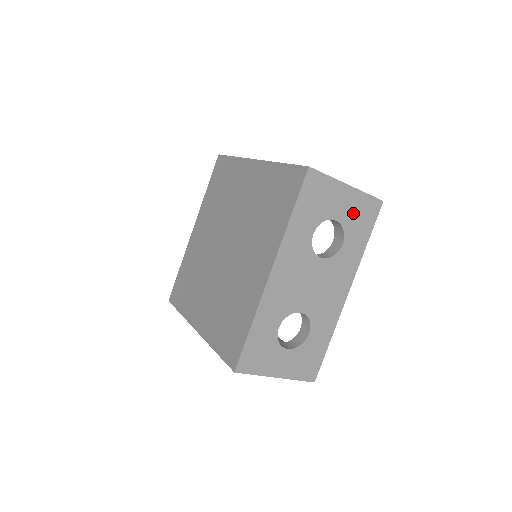
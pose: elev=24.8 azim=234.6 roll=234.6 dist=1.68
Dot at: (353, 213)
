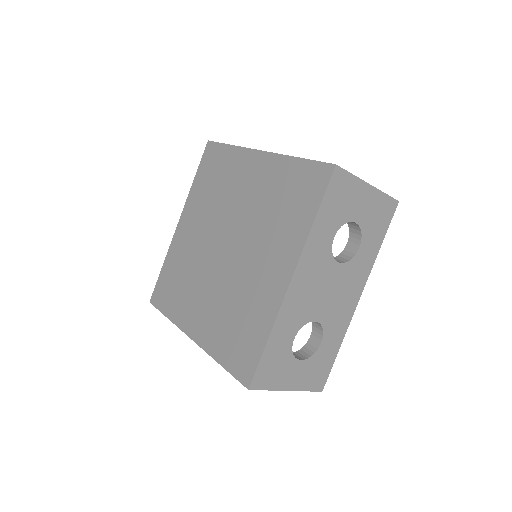
Dot at: (371, 214)
